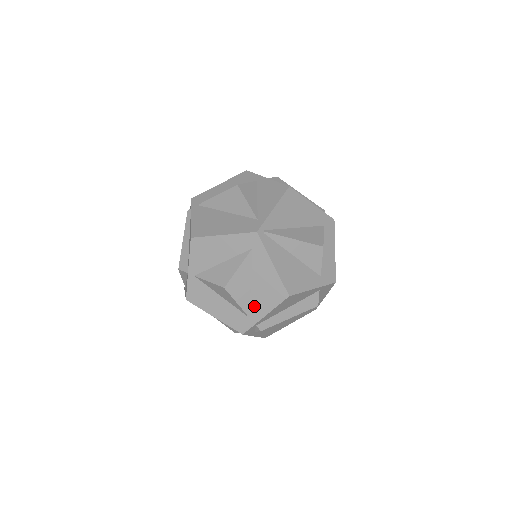
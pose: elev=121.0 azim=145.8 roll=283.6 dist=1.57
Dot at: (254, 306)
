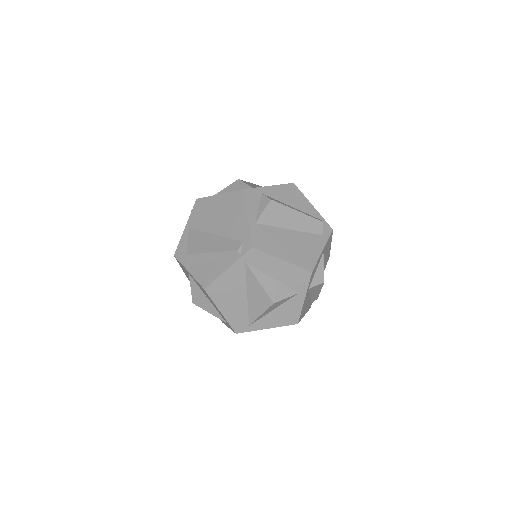
Dot at: occluded
